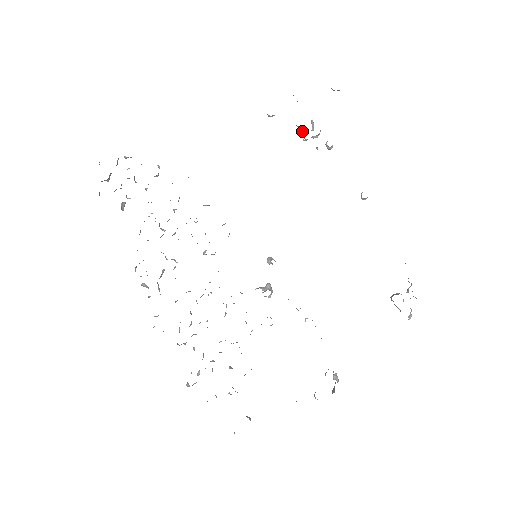
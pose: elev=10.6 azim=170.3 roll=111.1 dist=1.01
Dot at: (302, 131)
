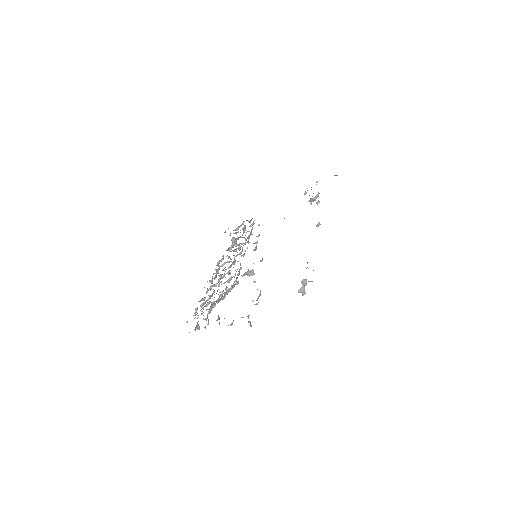
Dot at: (310, 198)
